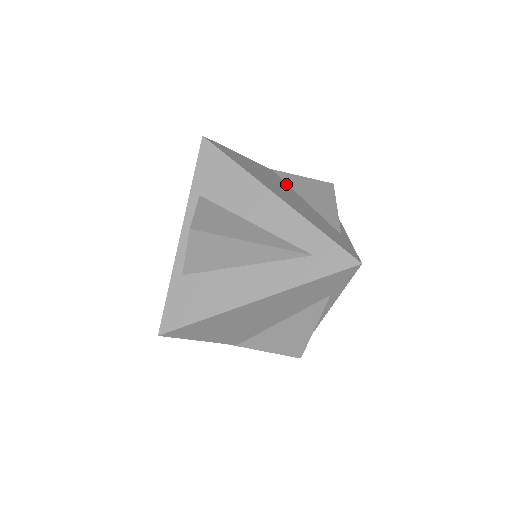
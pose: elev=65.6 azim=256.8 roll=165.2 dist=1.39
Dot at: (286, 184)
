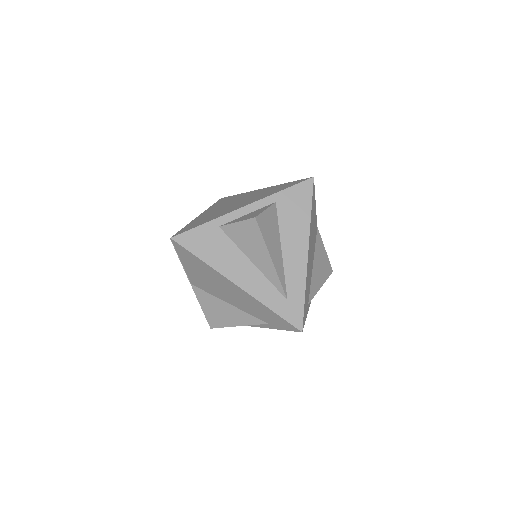
Dot at: (315, 245)
